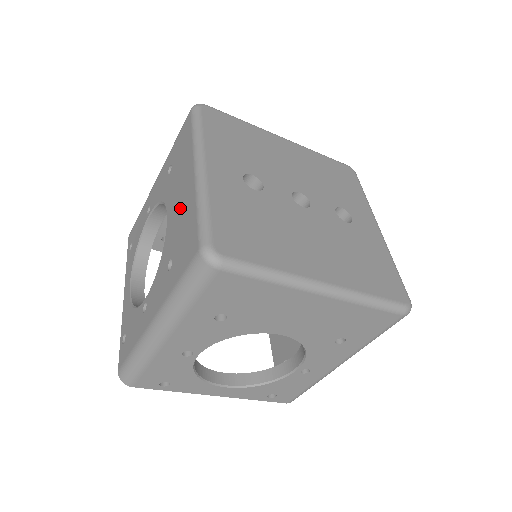
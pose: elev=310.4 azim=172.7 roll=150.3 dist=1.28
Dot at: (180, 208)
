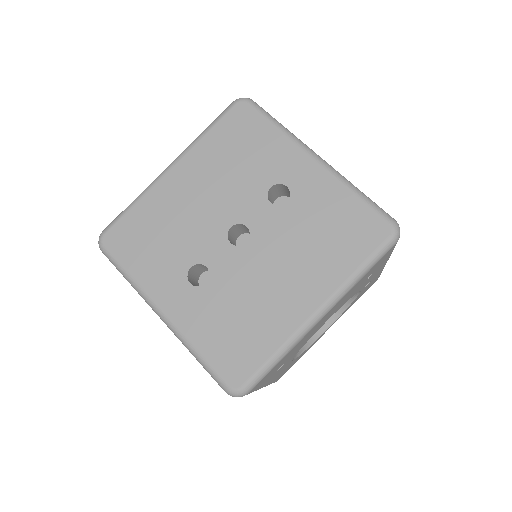
Dot at: occluded
